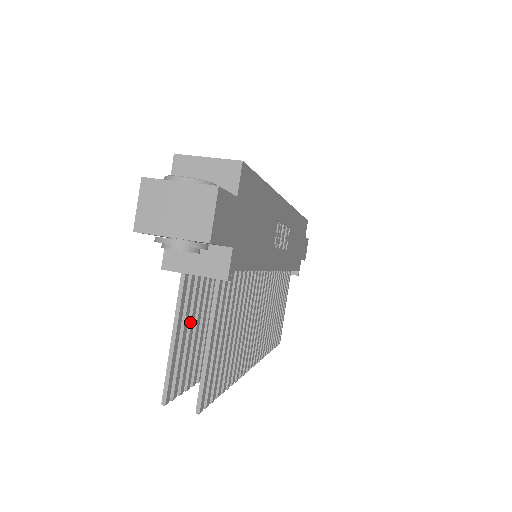
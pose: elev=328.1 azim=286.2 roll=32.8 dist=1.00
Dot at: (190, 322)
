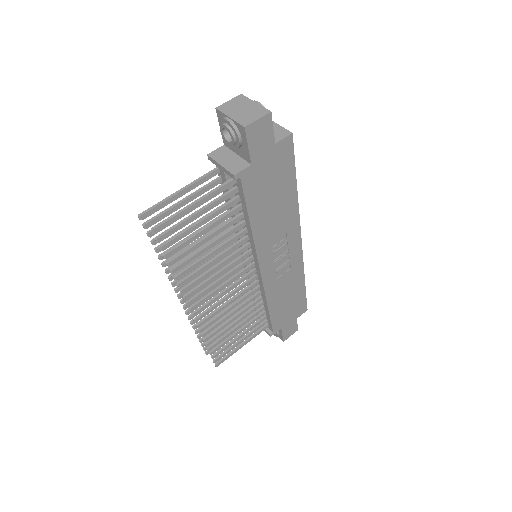
Dot at: occluded
